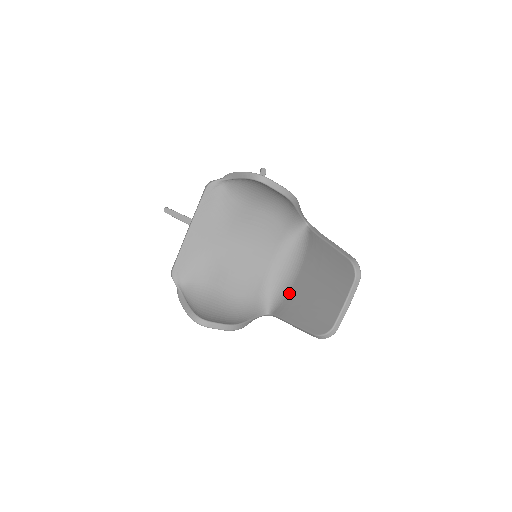
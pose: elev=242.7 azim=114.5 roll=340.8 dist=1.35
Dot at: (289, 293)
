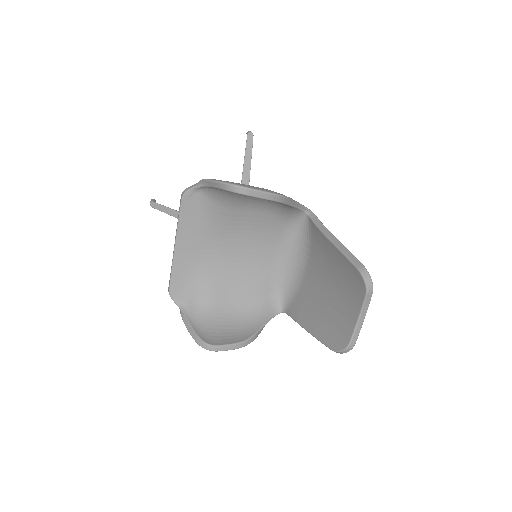
Dot at: (300, 290)
